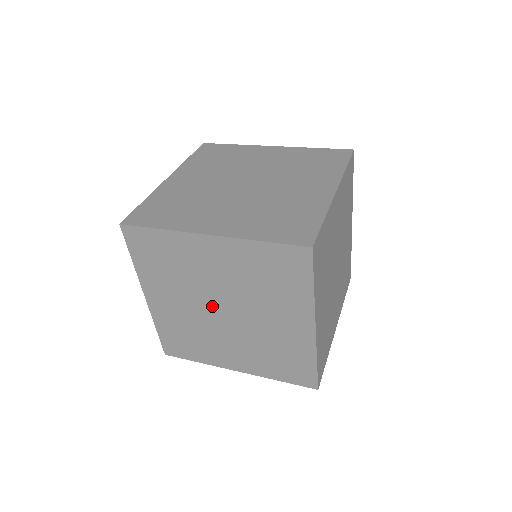
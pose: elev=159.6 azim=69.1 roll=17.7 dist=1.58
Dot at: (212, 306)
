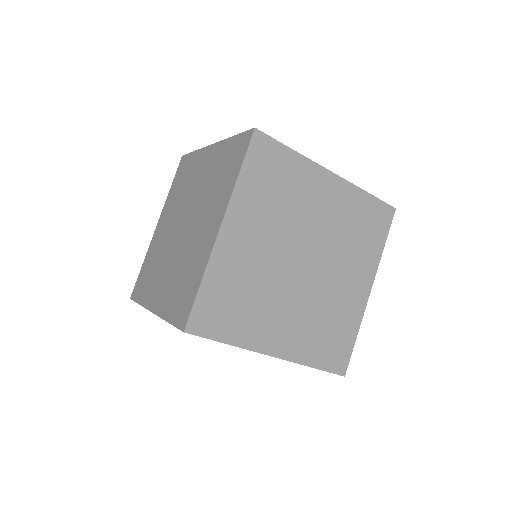
Dot at: occluded
